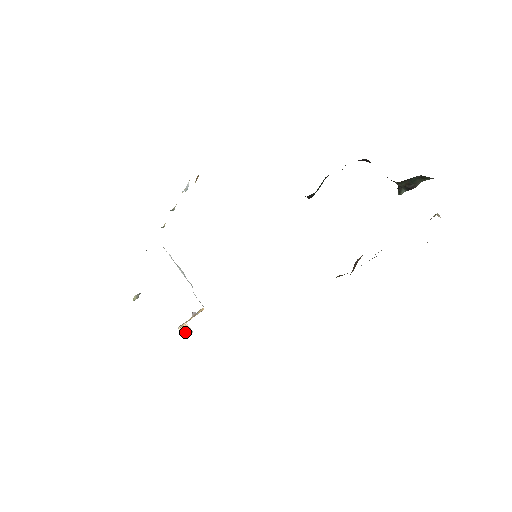
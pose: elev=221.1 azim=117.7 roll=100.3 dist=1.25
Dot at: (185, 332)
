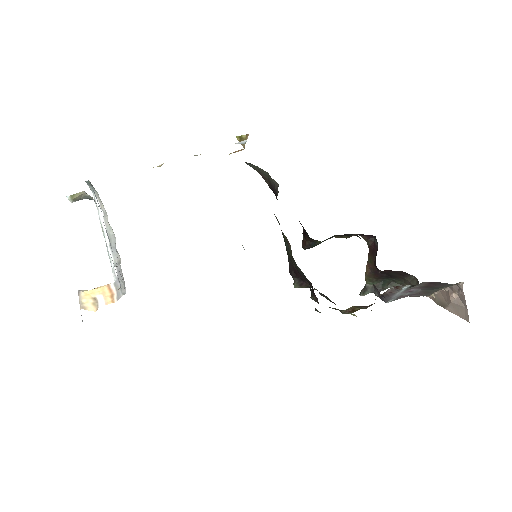
Dot at: (92, 300)
